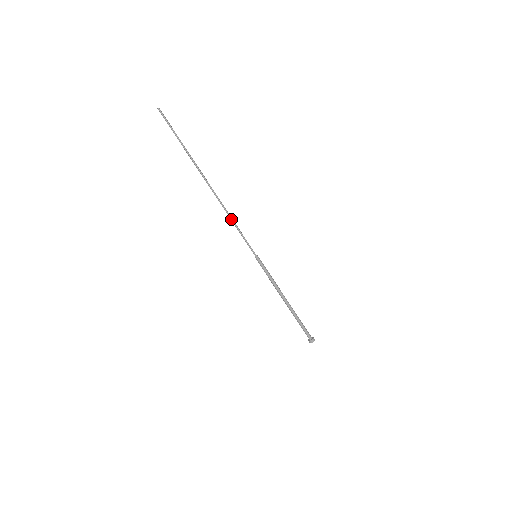
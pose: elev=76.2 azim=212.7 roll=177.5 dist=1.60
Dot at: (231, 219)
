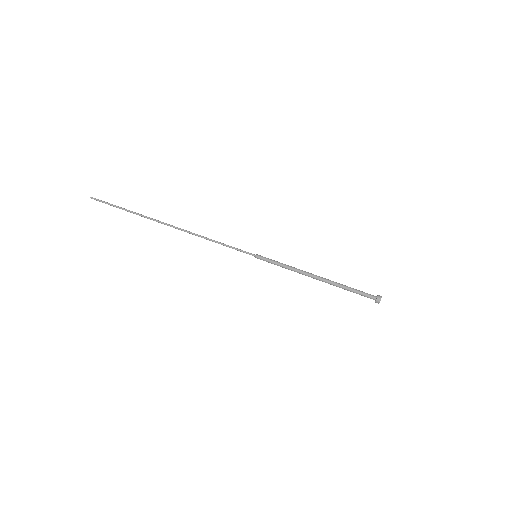
Dot at: (209, 239)
